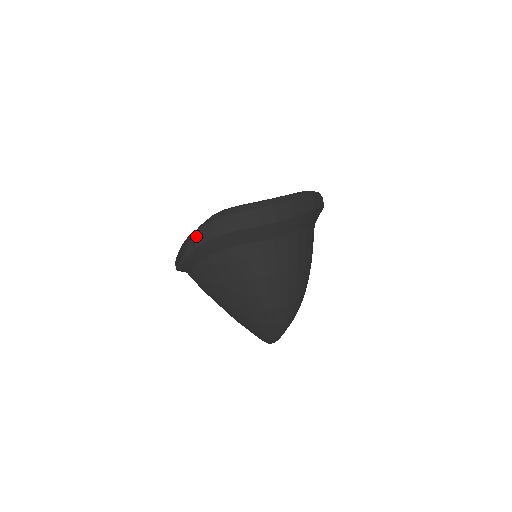
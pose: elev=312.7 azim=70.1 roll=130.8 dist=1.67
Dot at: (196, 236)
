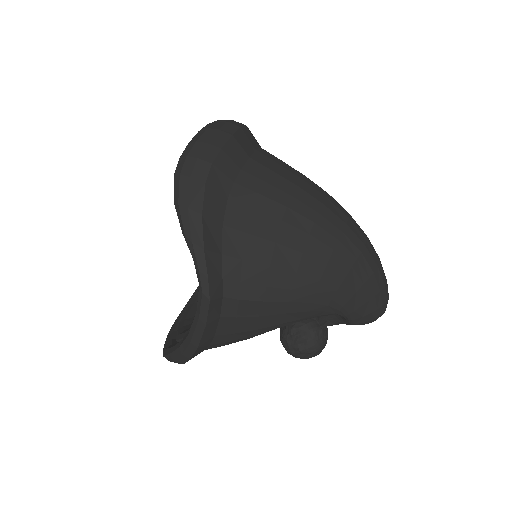
Dot at: (184, 207)
